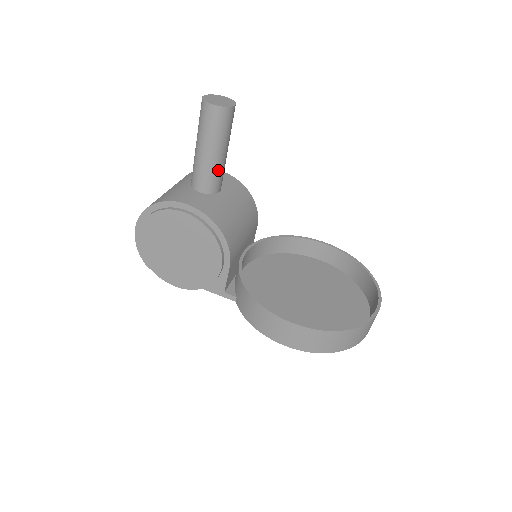
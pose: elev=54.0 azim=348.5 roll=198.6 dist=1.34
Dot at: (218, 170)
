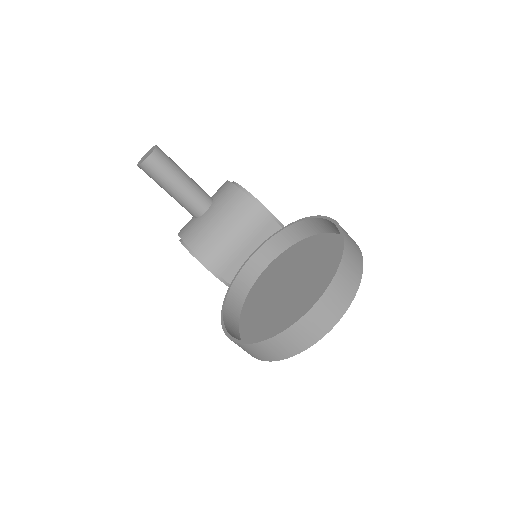
Dot at: (185, 200)
